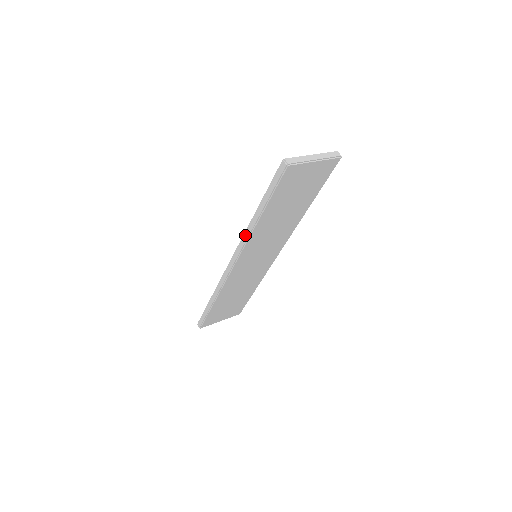
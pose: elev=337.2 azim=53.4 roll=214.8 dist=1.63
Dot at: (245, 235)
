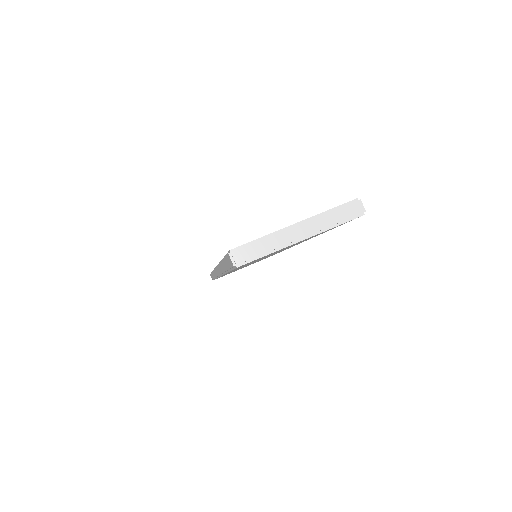
Dot at: (219, 268)
